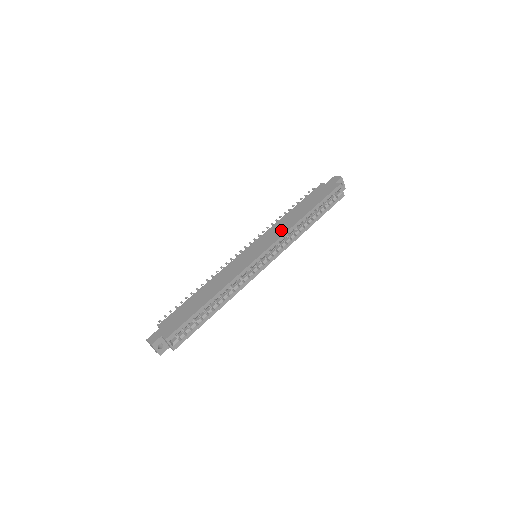
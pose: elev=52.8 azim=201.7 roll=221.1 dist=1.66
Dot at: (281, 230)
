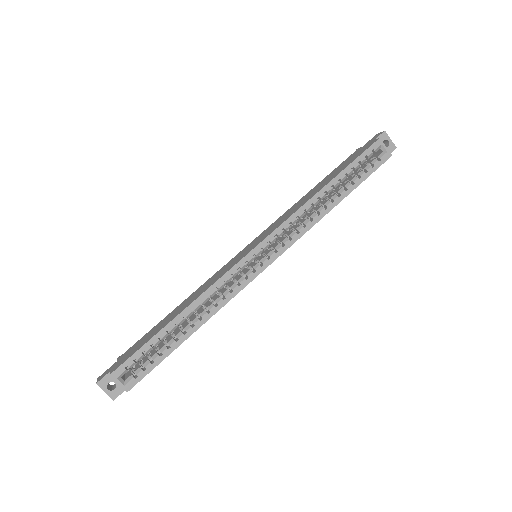
Dot at: (288, 214)
